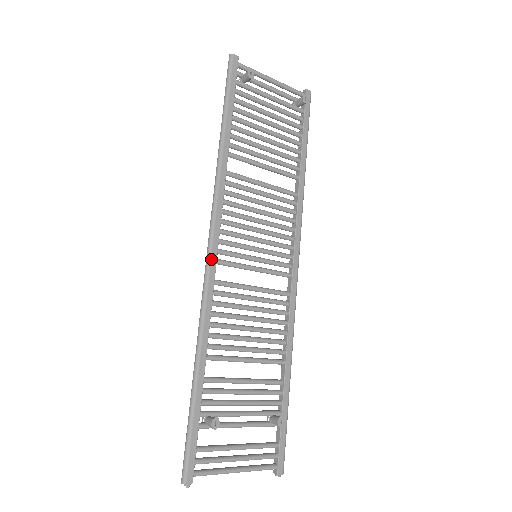
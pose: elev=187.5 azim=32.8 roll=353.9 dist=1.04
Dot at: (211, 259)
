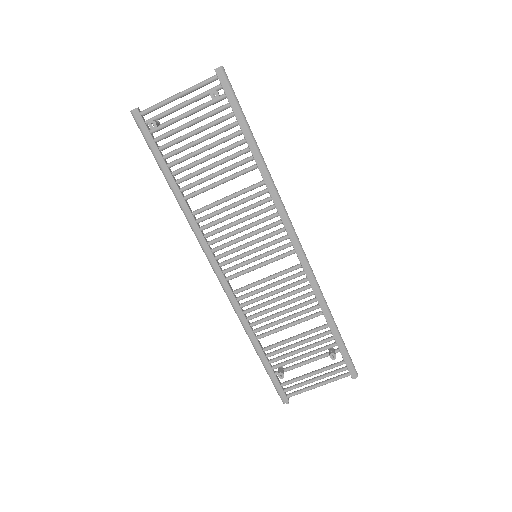
Dot at: (221, 282)
